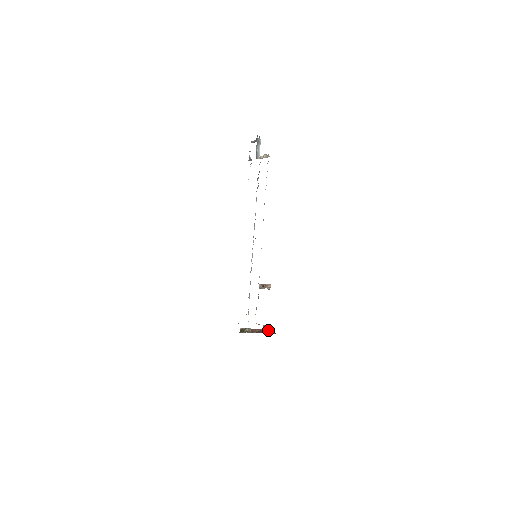
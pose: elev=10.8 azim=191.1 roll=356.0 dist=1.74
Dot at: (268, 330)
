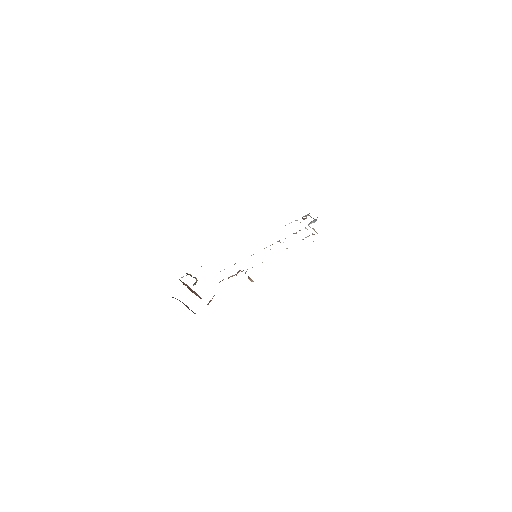
Dot at: occluded
